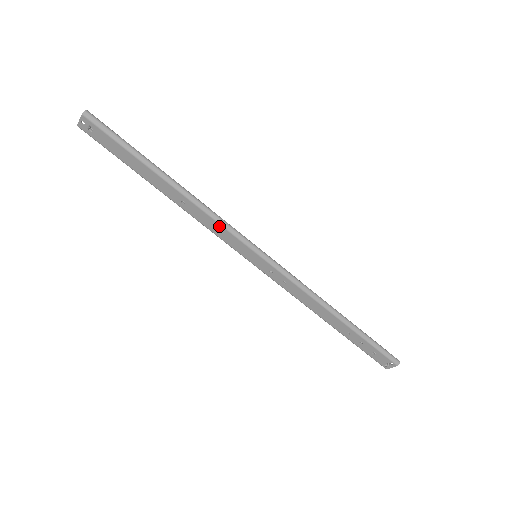
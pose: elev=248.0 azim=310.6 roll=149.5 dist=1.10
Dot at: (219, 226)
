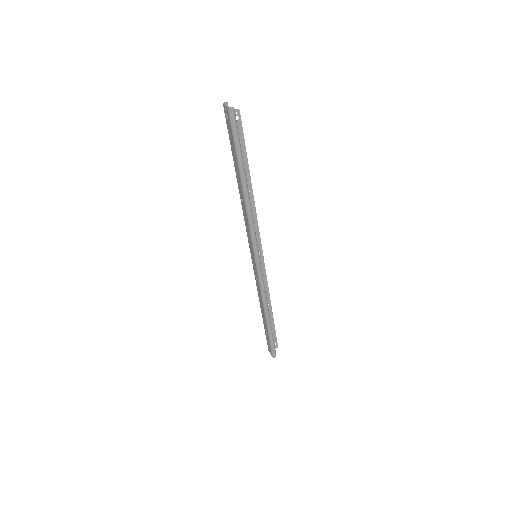
Dot at: (249, 229)
